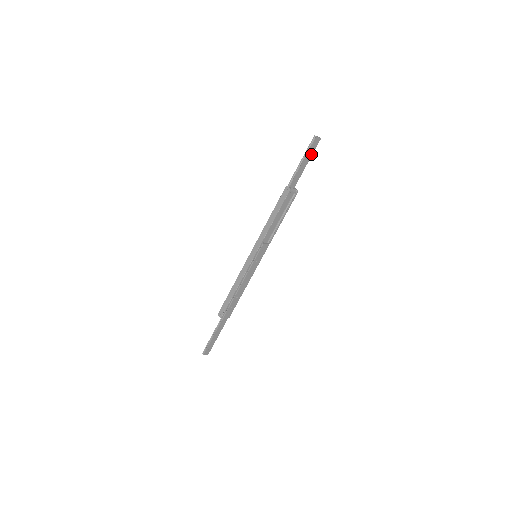
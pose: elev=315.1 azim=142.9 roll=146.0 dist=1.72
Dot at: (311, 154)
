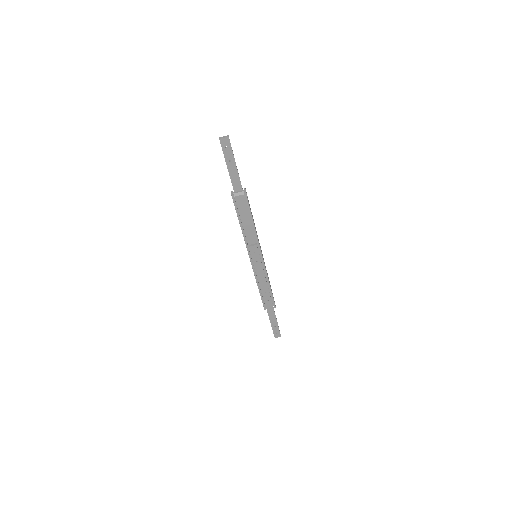
Dot at: (231, 155)
